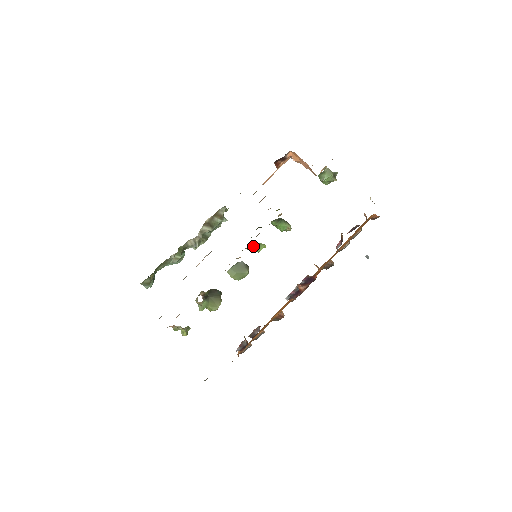
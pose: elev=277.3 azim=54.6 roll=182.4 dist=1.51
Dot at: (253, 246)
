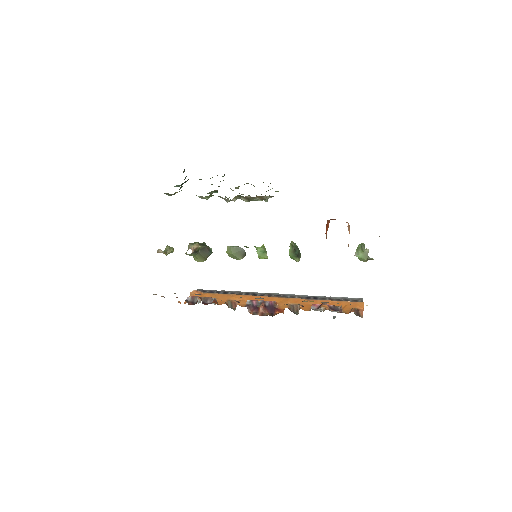
Dot at: (258, 251)
